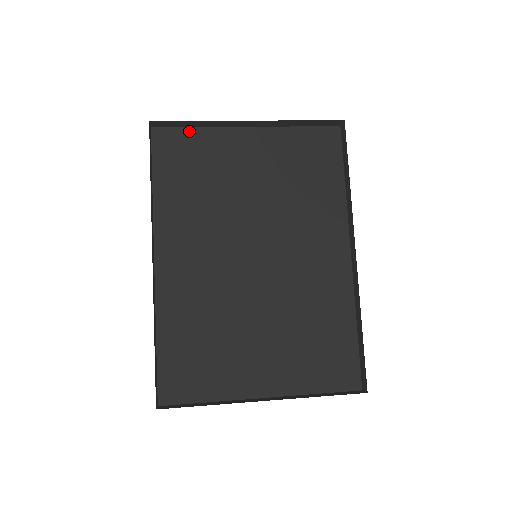
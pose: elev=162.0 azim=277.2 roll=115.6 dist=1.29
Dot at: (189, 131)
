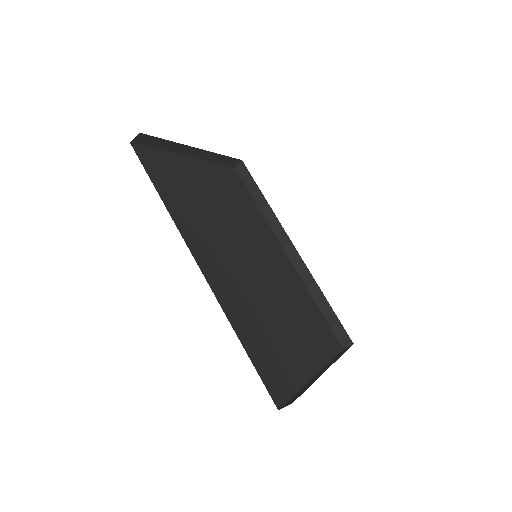
Dot at: (158, 152)
